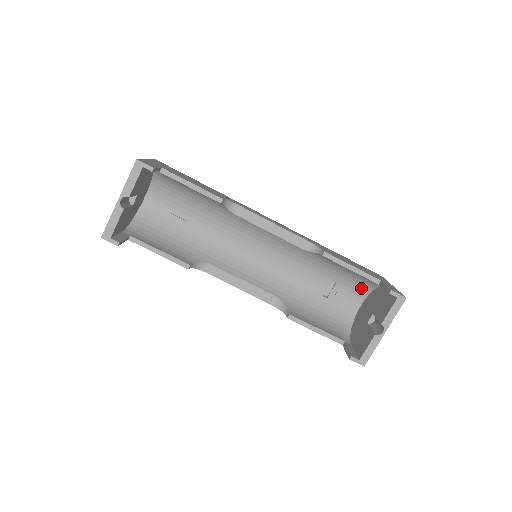
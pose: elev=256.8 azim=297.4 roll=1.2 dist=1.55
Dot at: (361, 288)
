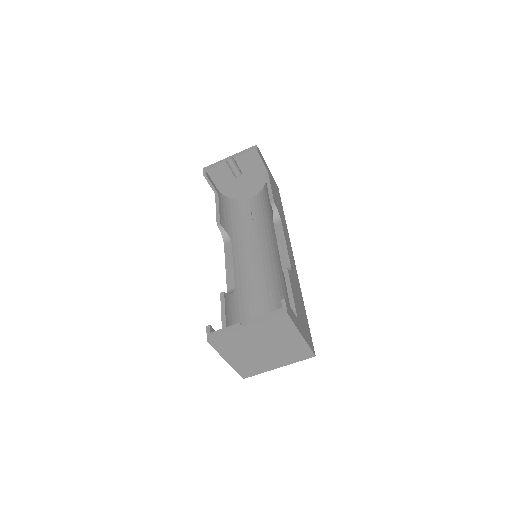
Dot at: occluded
